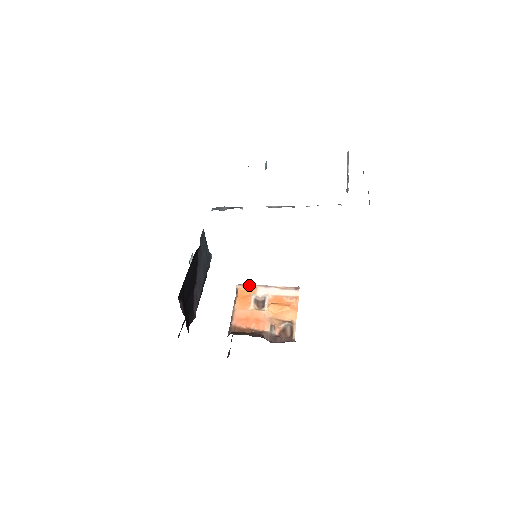
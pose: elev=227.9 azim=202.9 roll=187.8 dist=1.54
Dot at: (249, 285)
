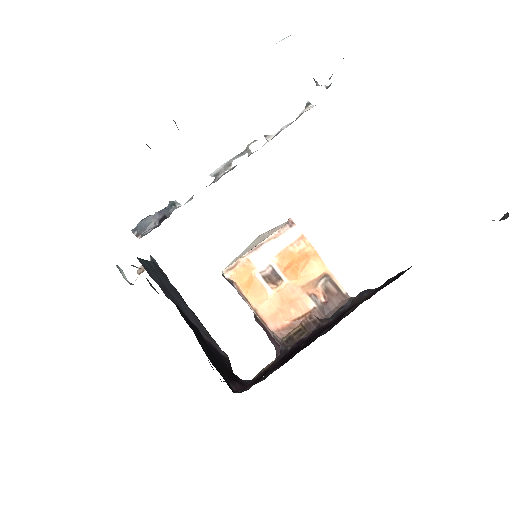
Dot at: (237, 263)
